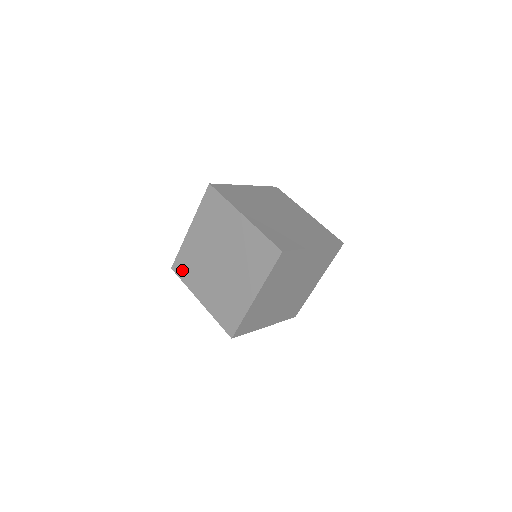
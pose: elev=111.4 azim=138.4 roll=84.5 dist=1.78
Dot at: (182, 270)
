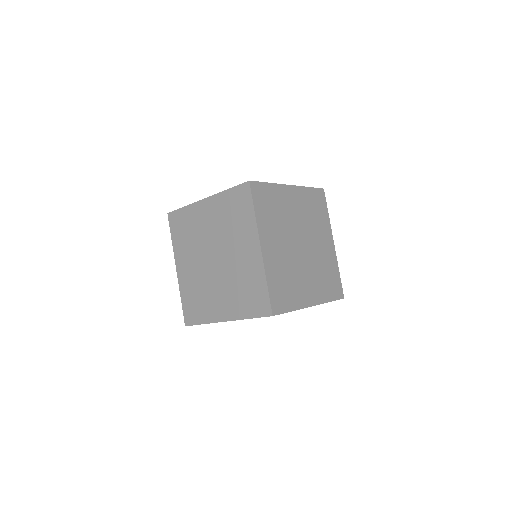
Dot at: occluded
